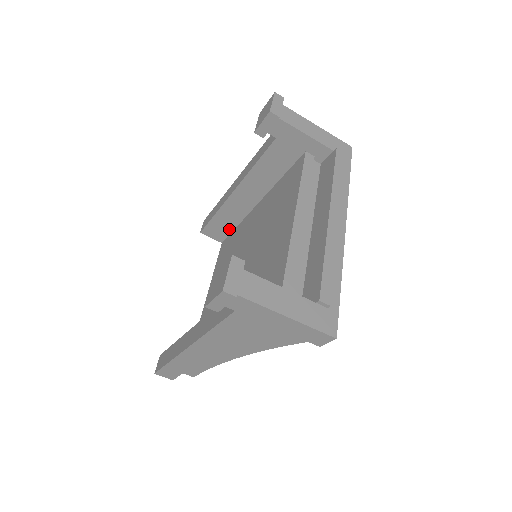
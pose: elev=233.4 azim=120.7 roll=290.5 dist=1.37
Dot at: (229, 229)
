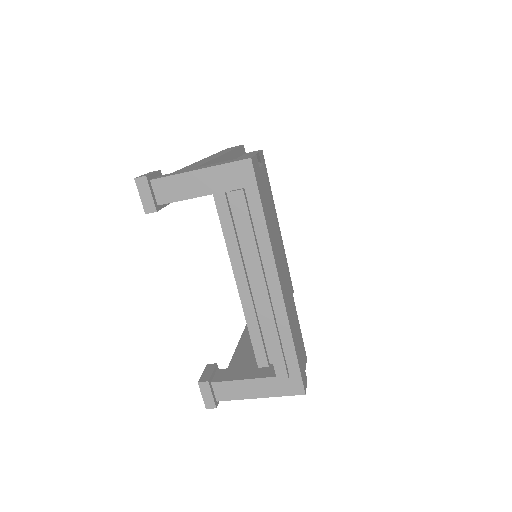
Dot at: occluded
